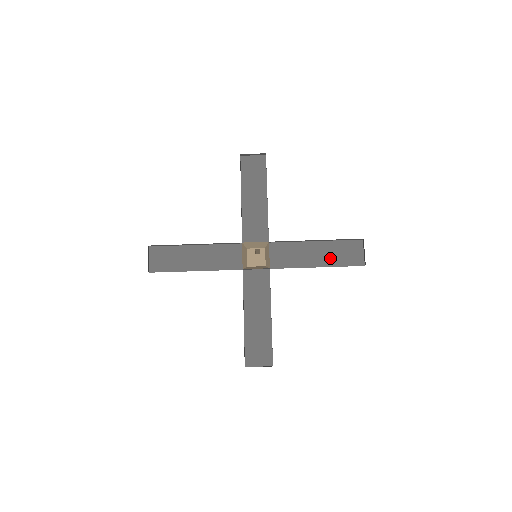
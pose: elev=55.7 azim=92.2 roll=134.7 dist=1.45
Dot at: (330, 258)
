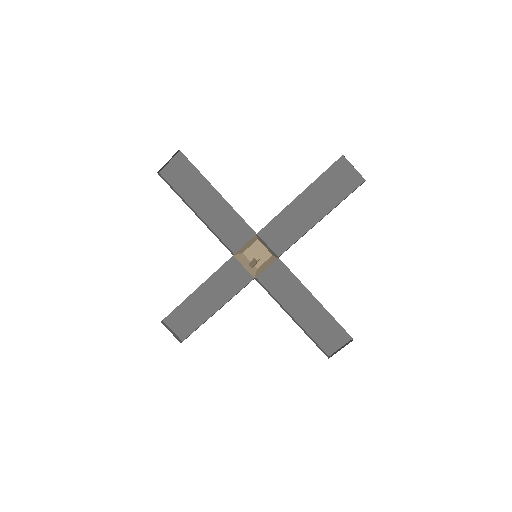
Dot at: (311, 322)
